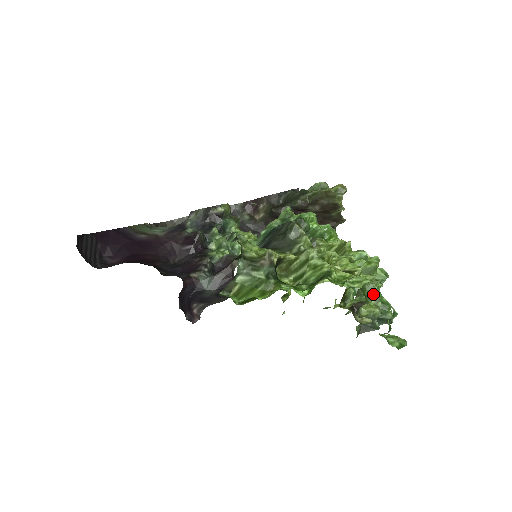
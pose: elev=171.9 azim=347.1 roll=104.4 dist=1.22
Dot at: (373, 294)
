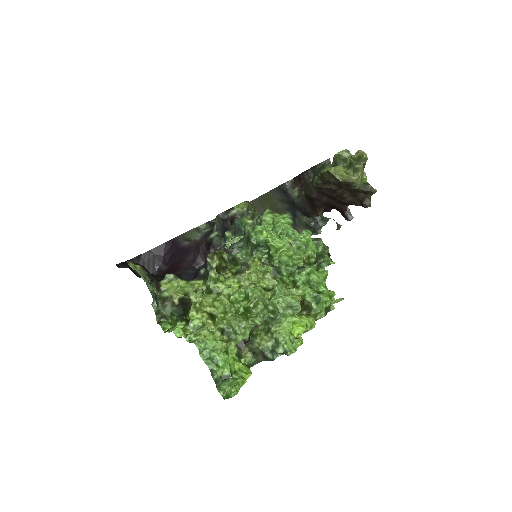
Dot at: (269, 326)
